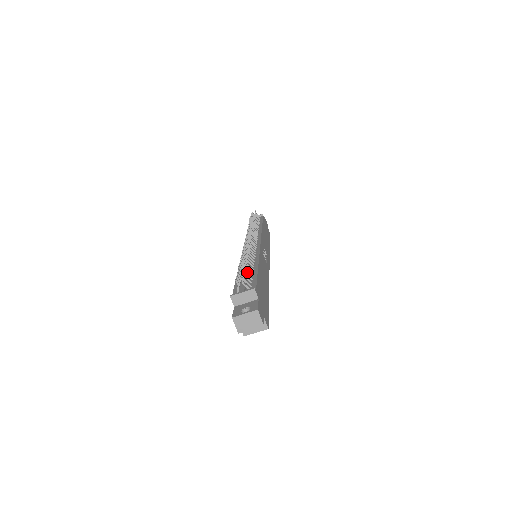
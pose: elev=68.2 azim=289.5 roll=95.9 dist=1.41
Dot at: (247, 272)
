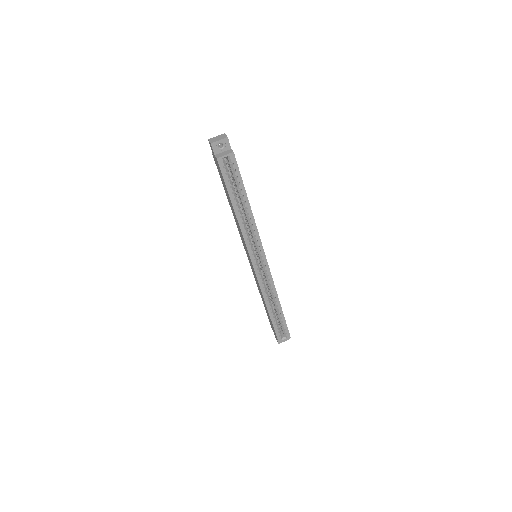
Dot at: occluded
